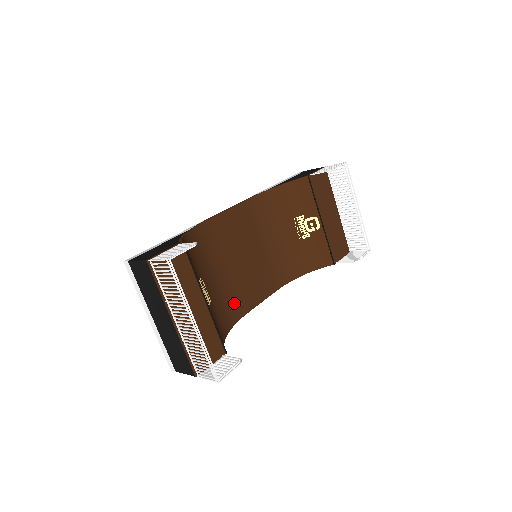
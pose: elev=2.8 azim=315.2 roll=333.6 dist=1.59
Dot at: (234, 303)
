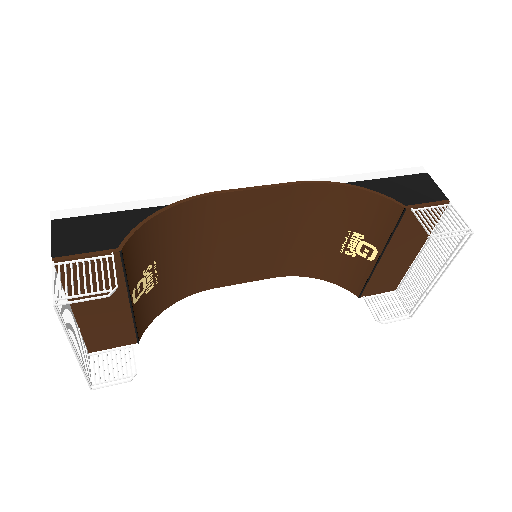
Dot at: (201, 278)
